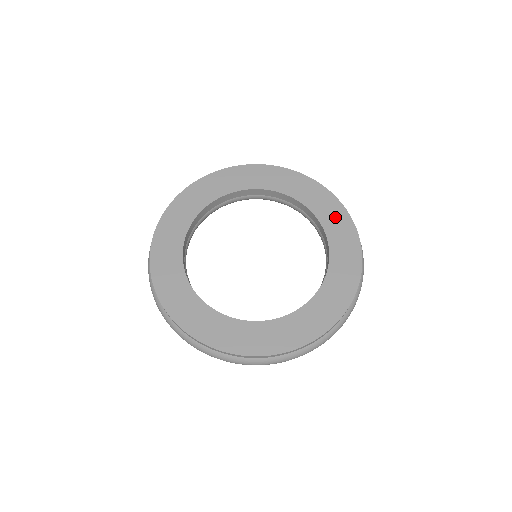
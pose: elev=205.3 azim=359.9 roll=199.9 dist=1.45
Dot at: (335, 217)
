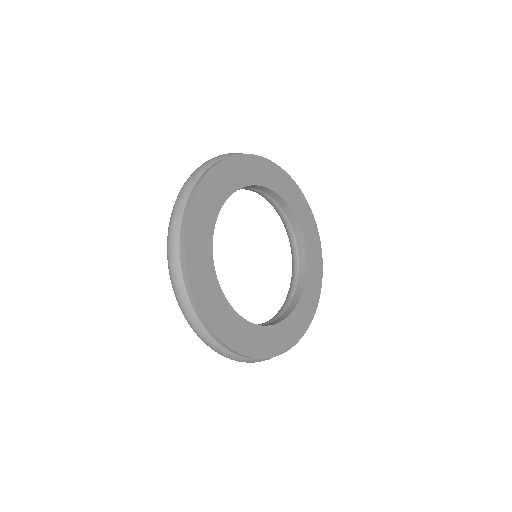
Dot at: (290, 190)
